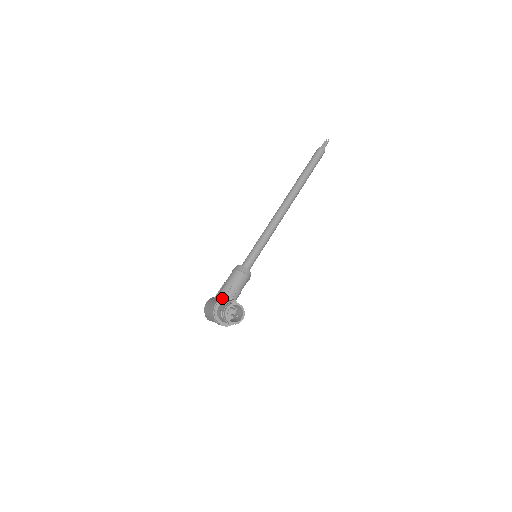
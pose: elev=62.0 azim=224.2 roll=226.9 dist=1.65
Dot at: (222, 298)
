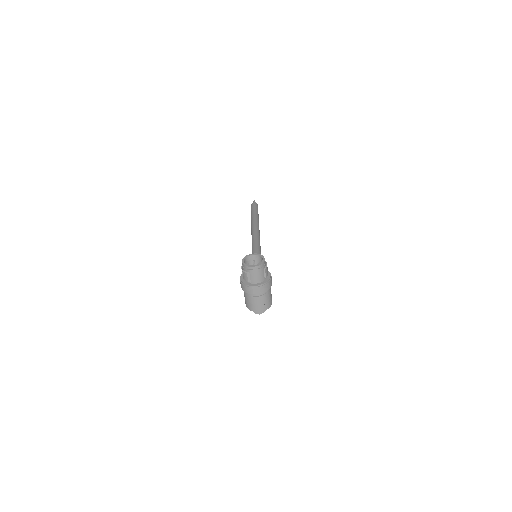
Dot at: (242, 274)
